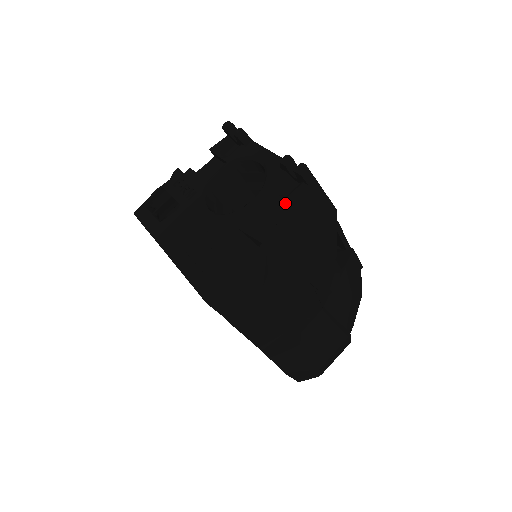
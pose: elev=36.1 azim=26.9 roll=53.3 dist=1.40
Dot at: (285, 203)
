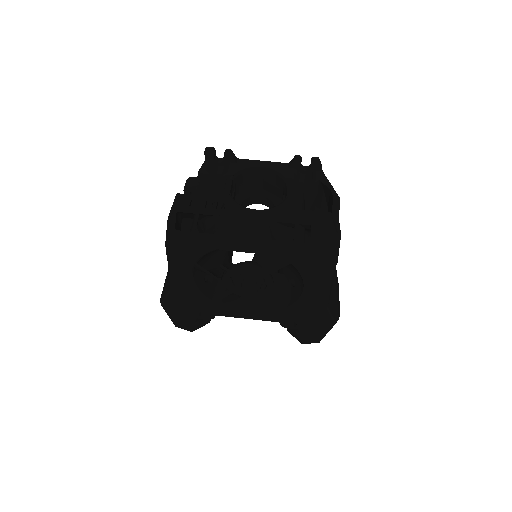
Dot at: (314, 186)
